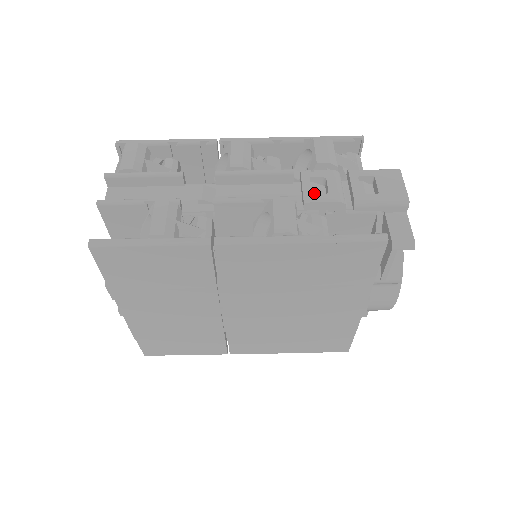
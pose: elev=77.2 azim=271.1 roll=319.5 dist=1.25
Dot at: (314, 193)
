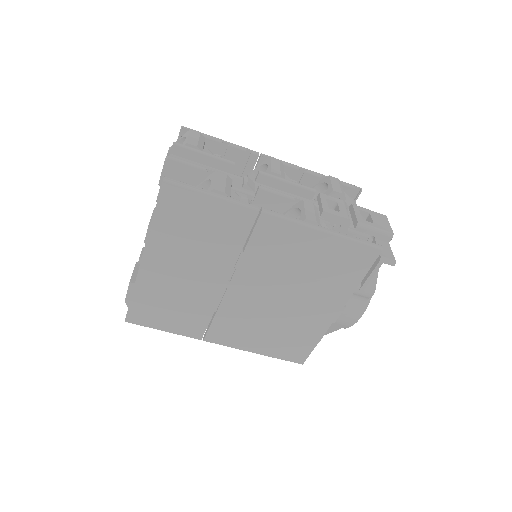
Dot at: occluded
